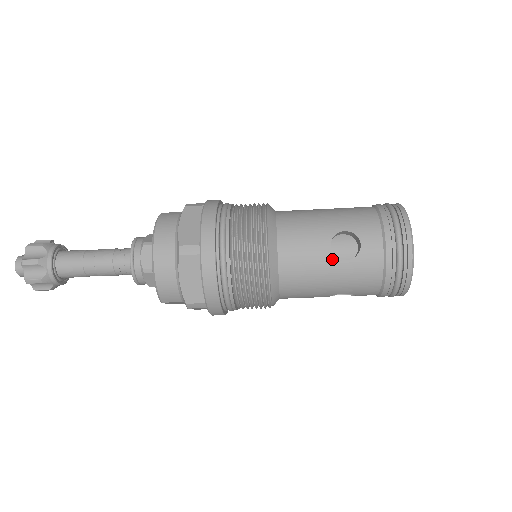
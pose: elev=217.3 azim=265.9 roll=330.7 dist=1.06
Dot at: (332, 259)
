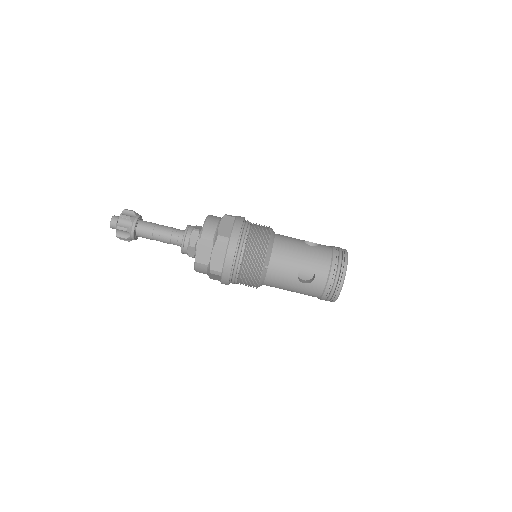
Dot at: (304, 244)
